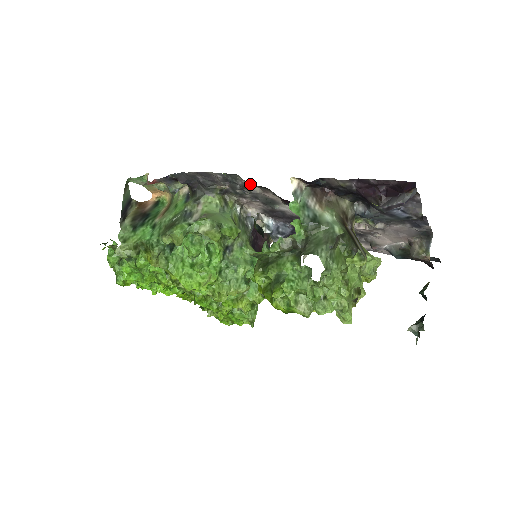
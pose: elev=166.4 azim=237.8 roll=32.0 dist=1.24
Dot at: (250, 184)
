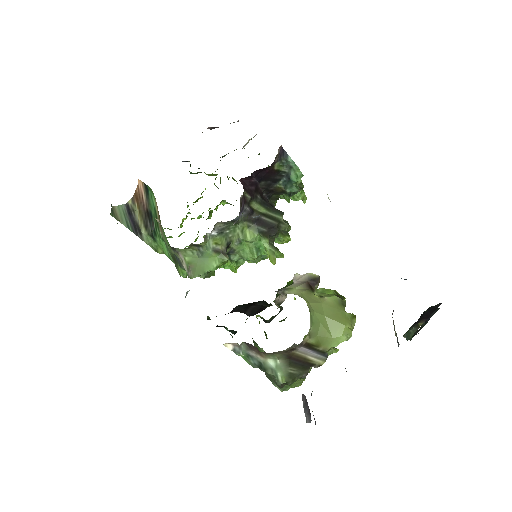
Dot at: occluded
